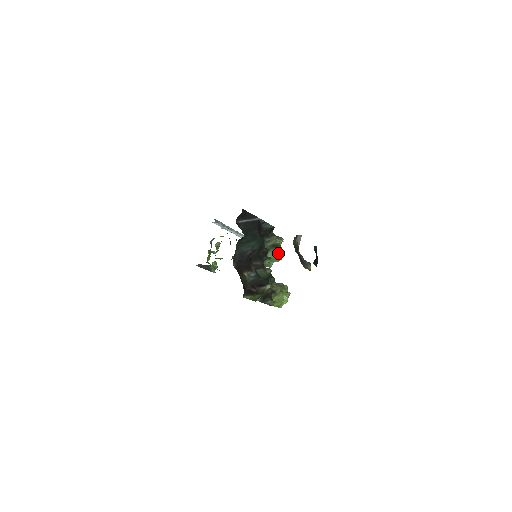
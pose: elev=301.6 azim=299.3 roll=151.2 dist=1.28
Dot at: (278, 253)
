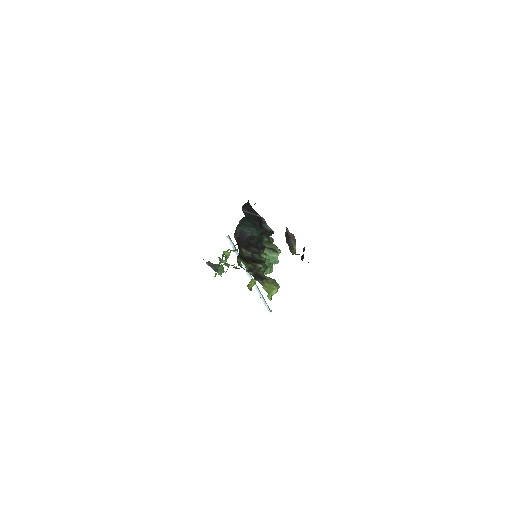
Dot at: (274, 255)
